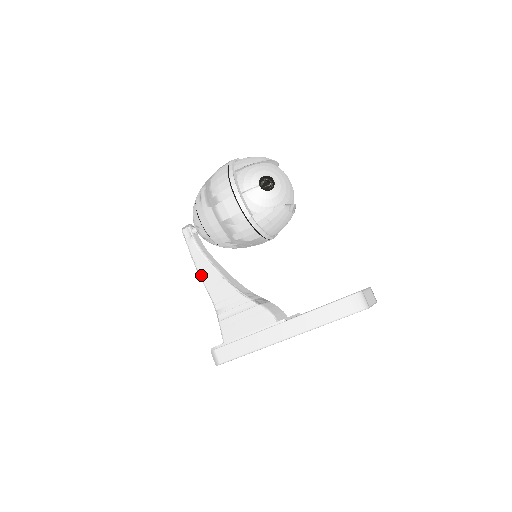
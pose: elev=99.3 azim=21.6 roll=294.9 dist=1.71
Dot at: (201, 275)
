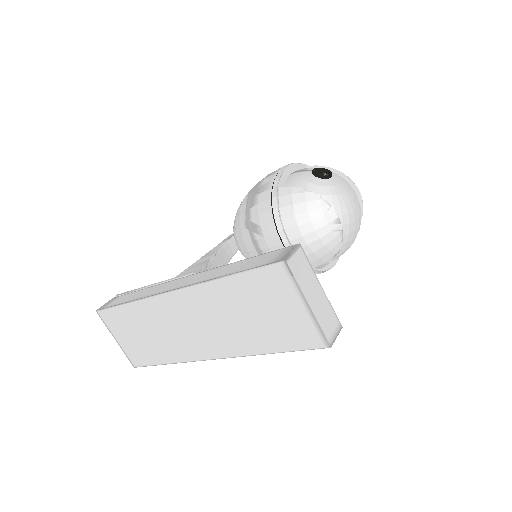
Dot at: (198, 260)
